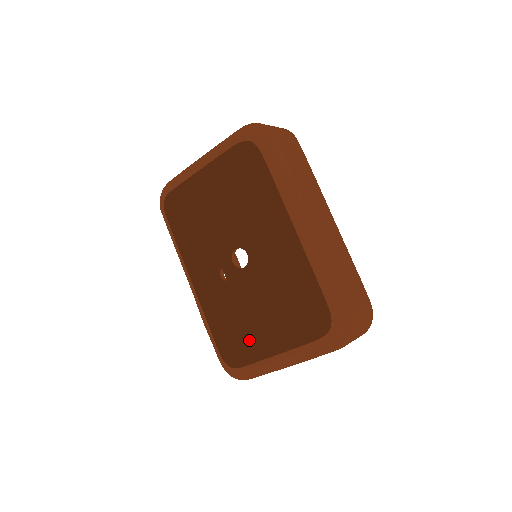
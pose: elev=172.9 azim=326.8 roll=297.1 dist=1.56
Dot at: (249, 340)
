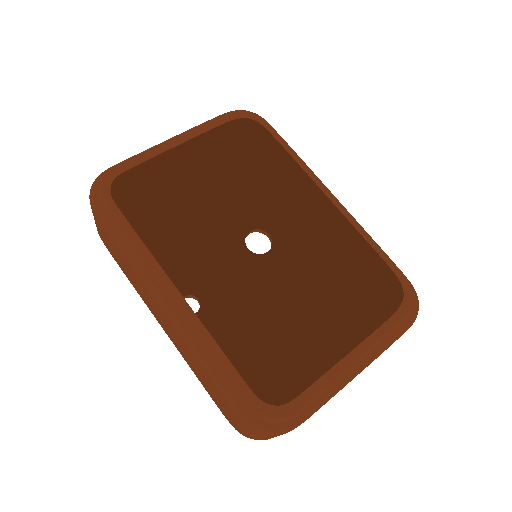
Dot at: (286, 360)
